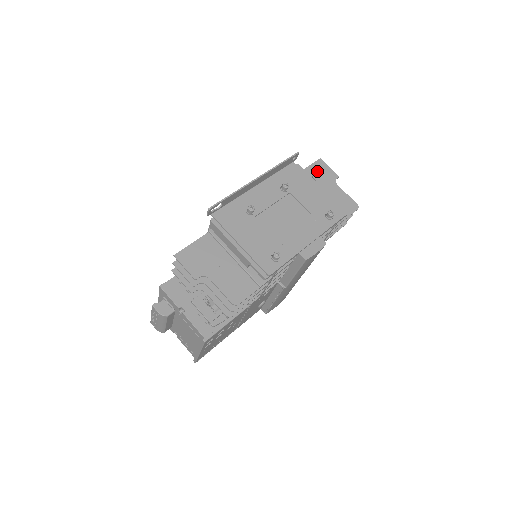
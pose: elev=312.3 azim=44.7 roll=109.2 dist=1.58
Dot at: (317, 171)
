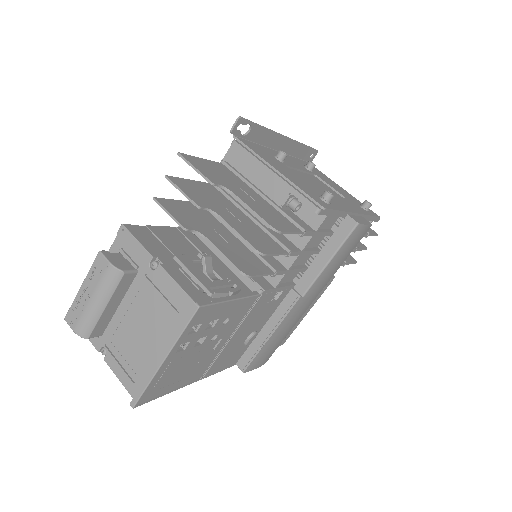
Dot at: occluded
